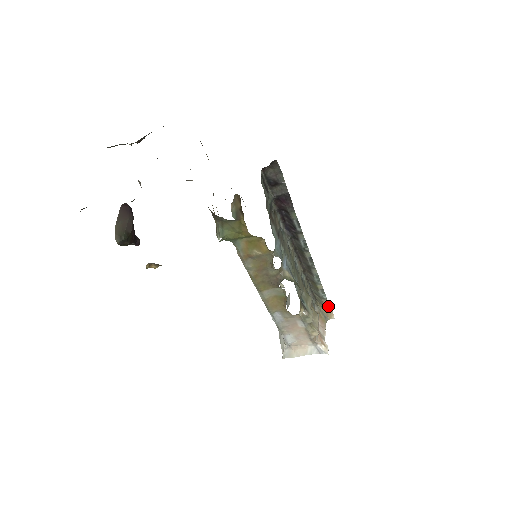
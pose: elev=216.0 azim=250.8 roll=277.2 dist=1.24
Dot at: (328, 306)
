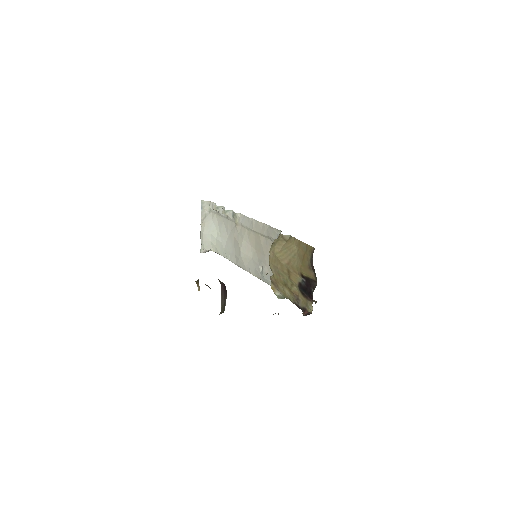
Dot at: occluded
